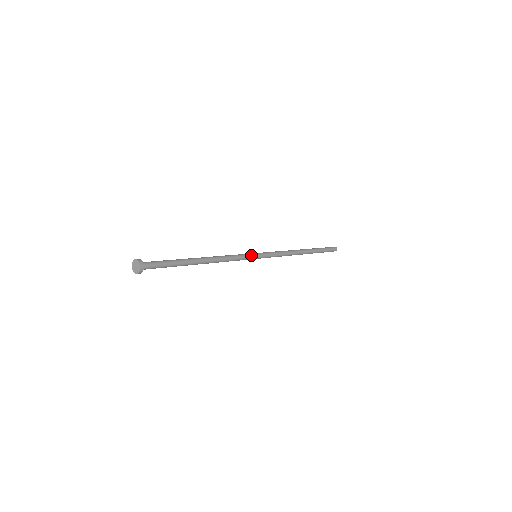
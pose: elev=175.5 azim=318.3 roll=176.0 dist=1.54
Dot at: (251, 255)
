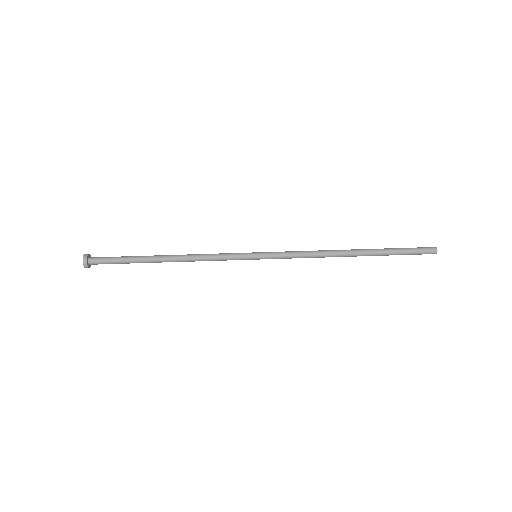
Dot at: occluded
